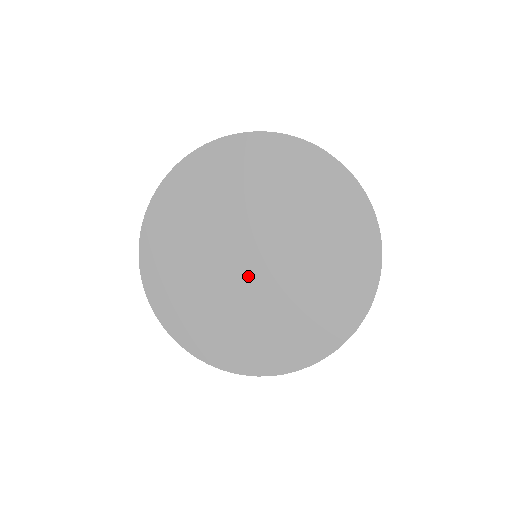
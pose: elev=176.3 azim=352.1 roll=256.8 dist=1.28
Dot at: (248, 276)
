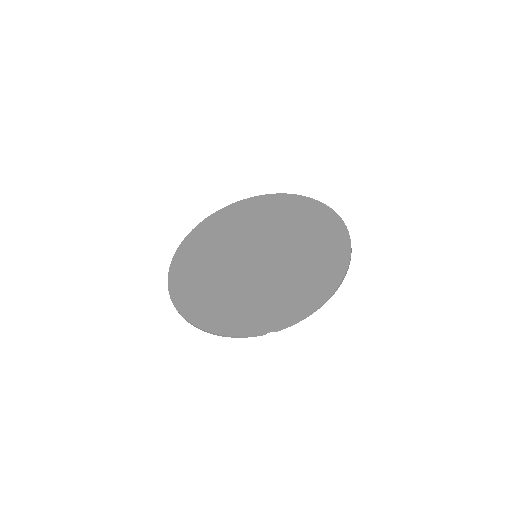
Dot at: (240, 262)
